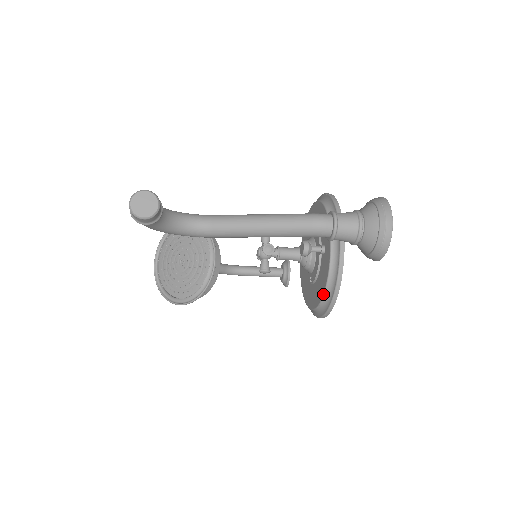
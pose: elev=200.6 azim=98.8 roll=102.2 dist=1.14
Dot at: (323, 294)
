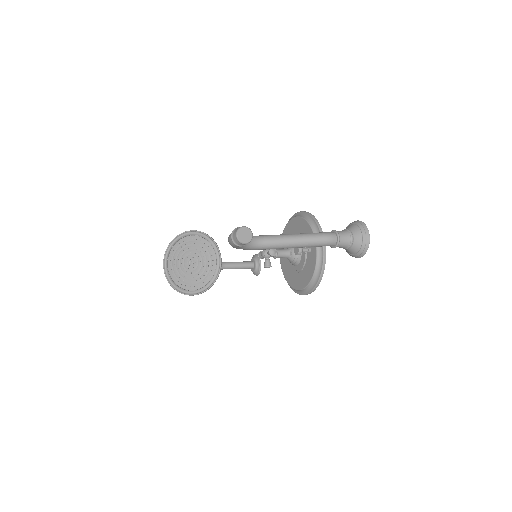
Dot at: (311, 279)
